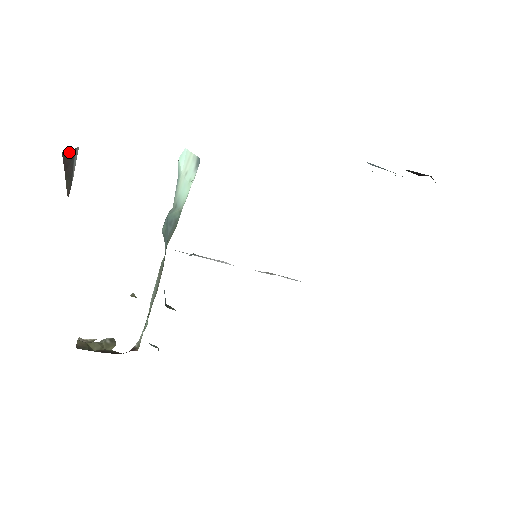
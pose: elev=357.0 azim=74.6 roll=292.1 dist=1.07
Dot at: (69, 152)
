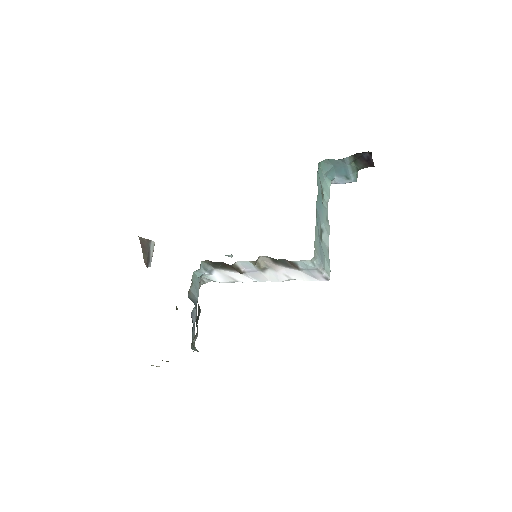
Dot at: (145, 240)
